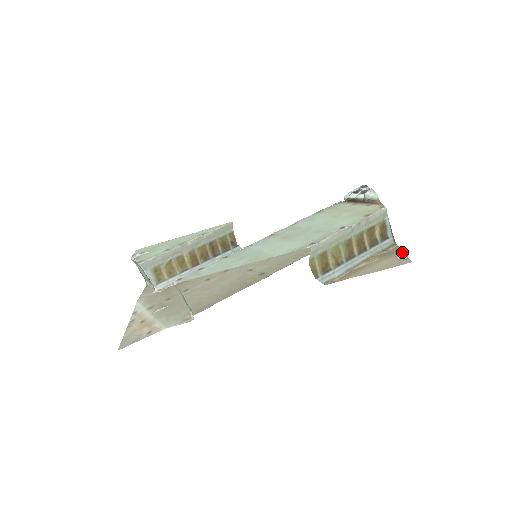
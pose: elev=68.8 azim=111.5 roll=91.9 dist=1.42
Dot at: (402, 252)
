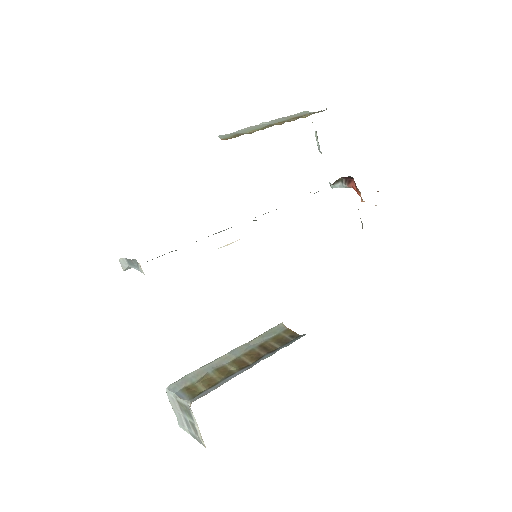
Dot at: occluded
